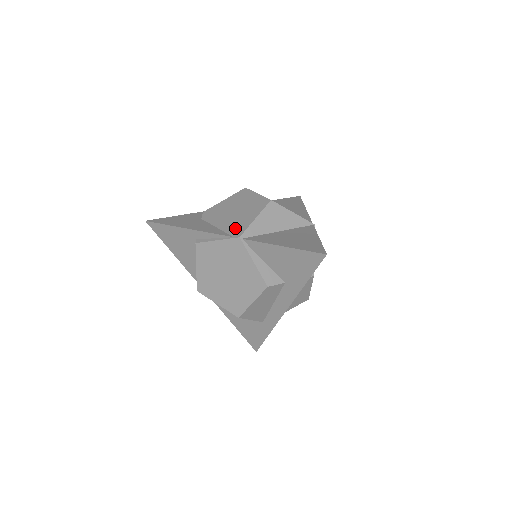
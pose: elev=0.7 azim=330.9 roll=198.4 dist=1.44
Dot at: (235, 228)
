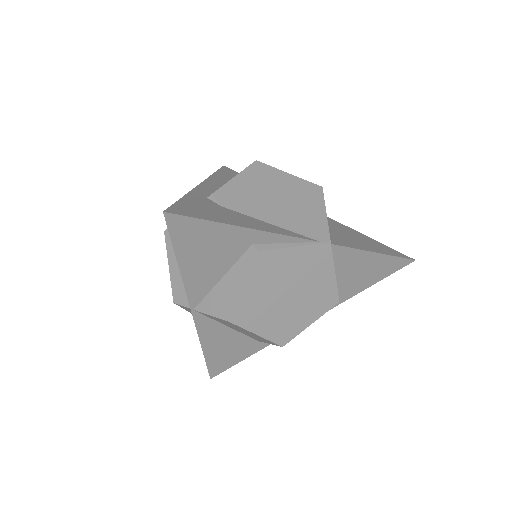
Dot at: (309, 227)
